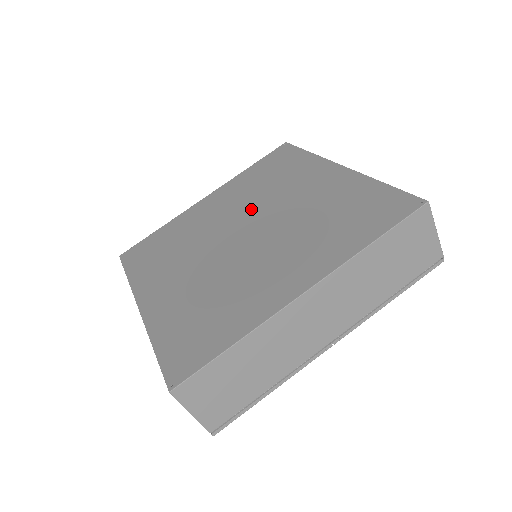
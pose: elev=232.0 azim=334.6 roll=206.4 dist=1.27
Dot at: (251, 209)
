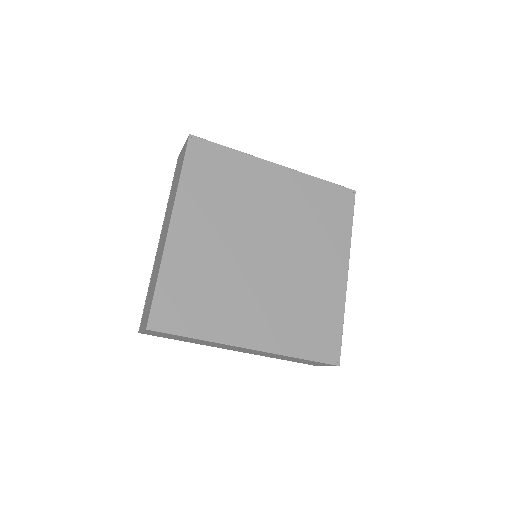
Dot at: (286, 233)
